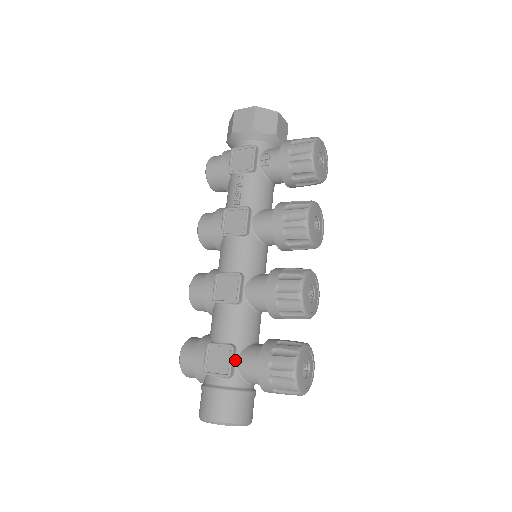
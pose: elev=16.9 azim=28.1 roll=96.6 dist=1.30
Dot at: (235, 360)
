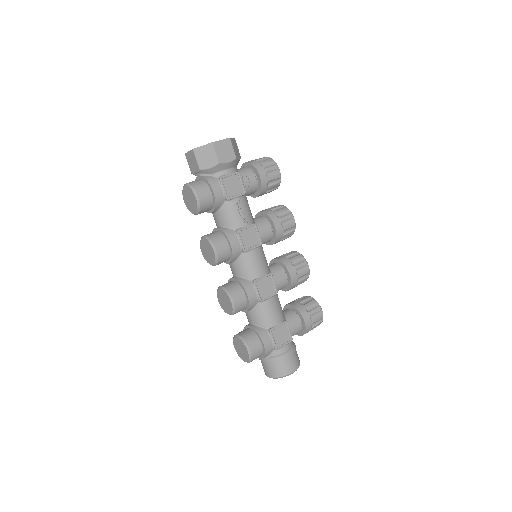
Dot at: (287, 329)
